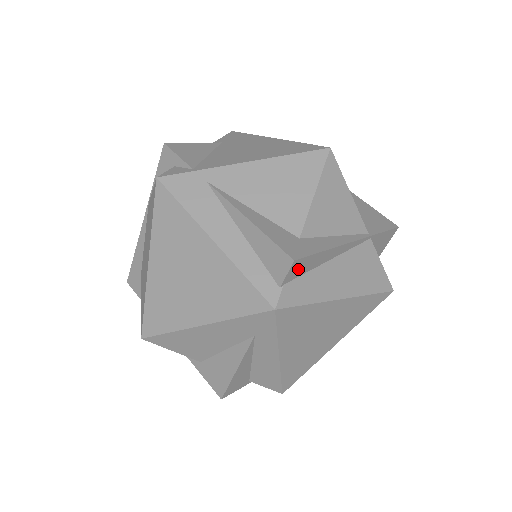
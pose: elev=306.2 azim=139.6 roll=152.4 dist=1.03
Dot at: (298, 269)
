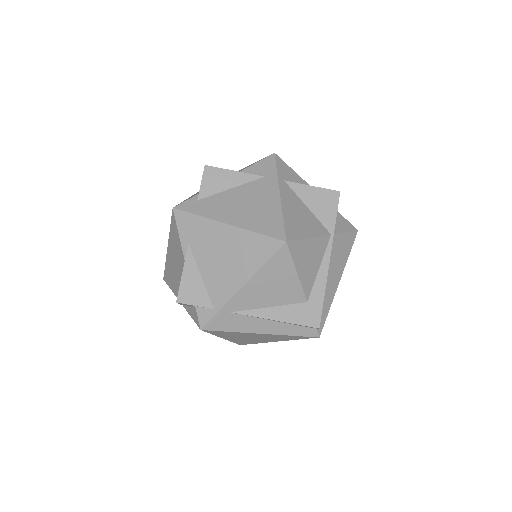
Dot at: occluded
